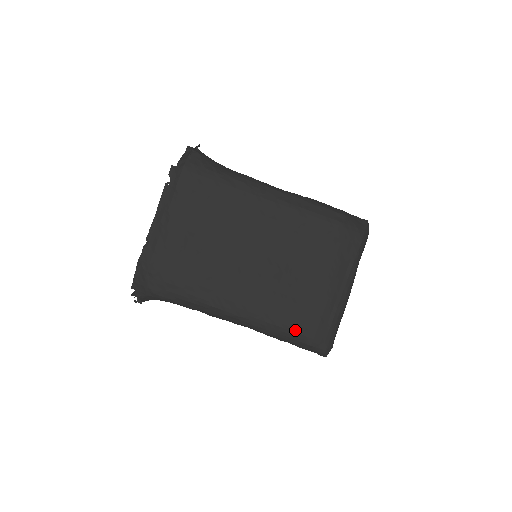
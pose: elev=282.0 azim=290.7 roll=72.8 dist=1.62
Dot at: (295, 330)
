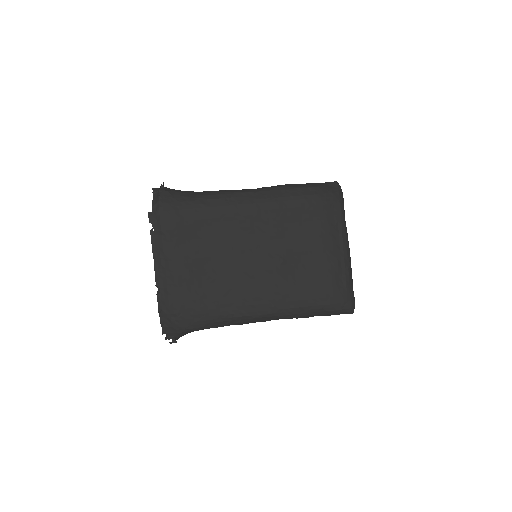
Dot at: (318, 304)
